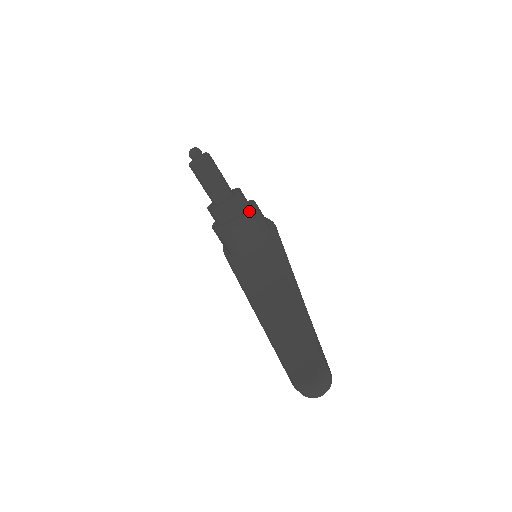
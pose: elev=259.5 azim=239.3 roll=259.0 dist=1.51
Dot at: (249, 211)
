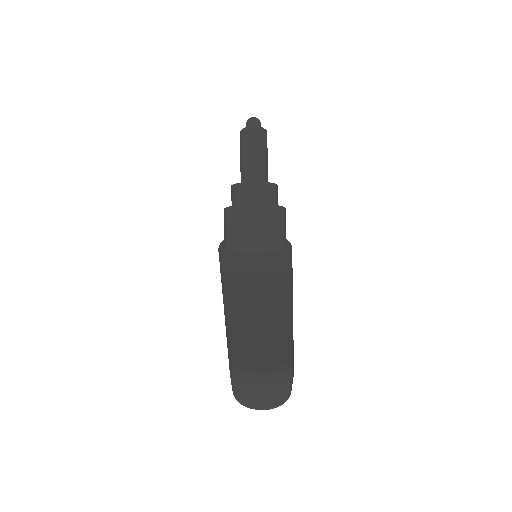
Dot at: (276, 206)
